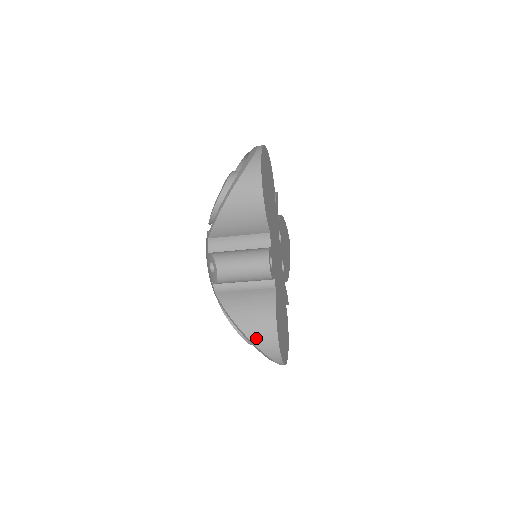
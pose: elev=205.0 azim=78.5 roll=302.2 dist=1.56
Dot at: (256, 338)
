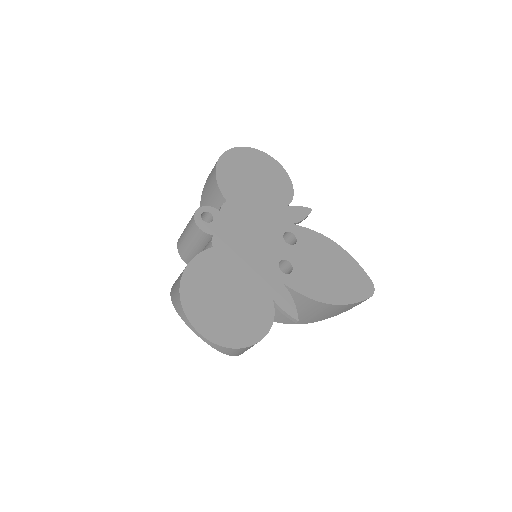
Dot at: (173, 291)
